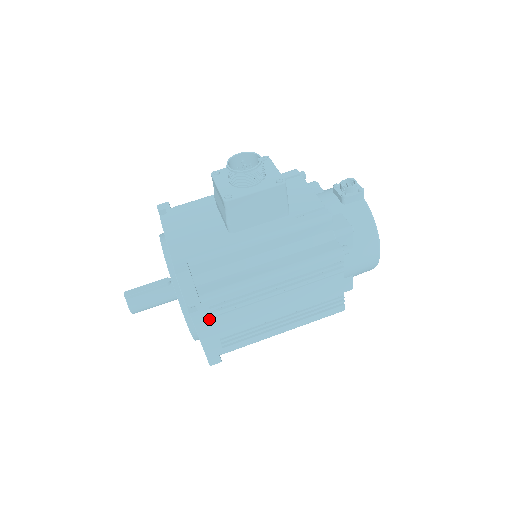
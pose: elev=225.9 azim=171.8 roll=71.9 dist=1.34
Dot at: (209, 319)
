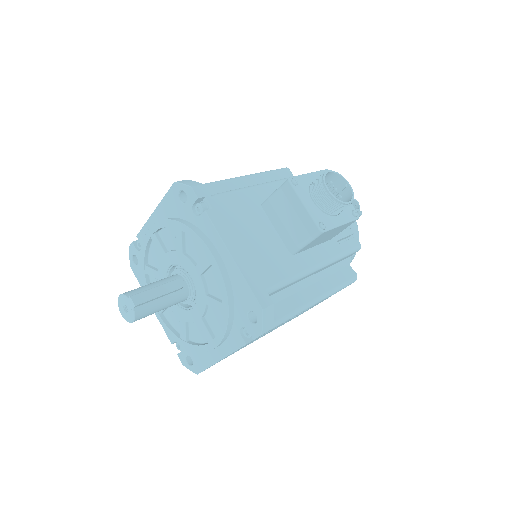
Dot at: occluded
